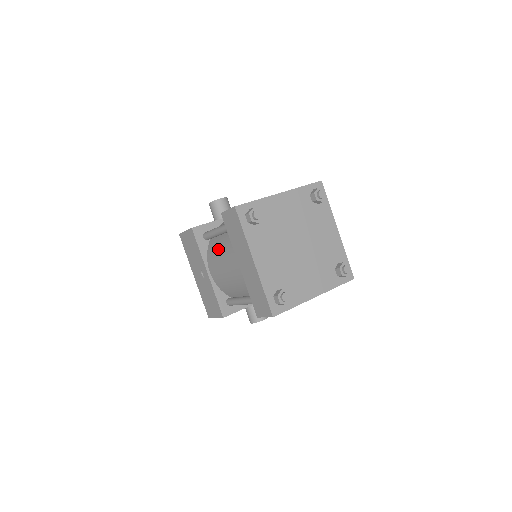
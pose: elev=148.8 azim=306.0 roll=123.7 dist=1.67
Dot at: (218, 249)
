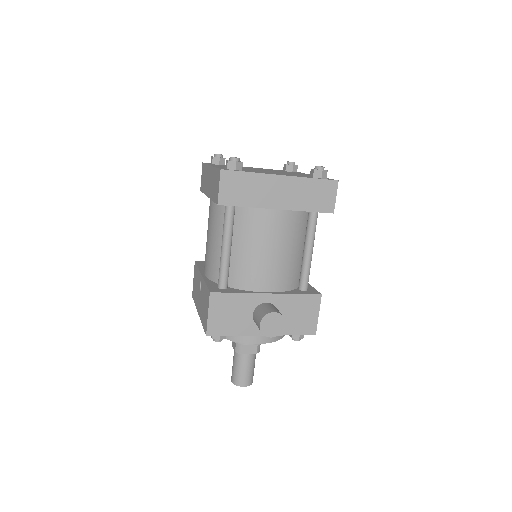
Dot at: occluded
